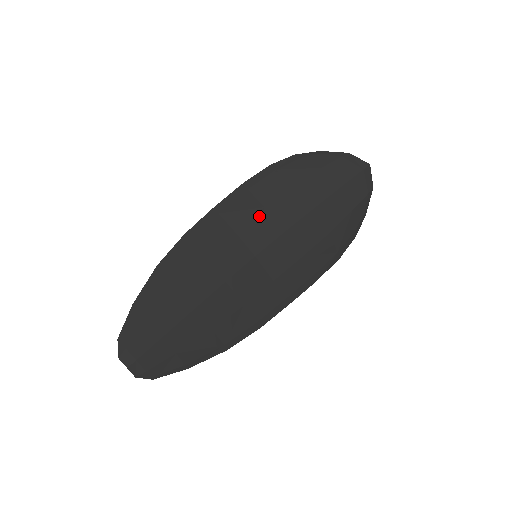
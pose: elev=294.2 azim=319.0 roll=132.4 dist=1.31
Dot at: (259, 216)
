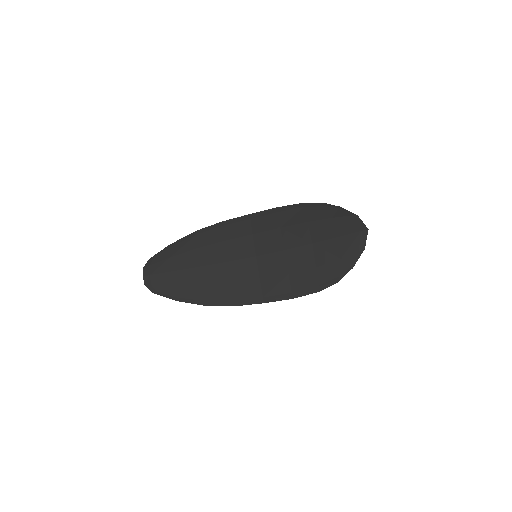
Dot at: (274, 232)
